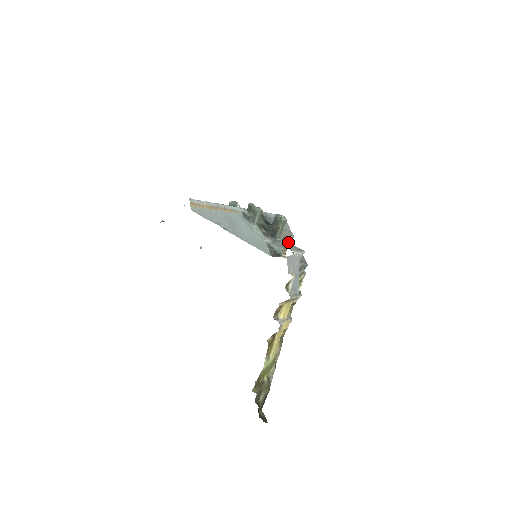
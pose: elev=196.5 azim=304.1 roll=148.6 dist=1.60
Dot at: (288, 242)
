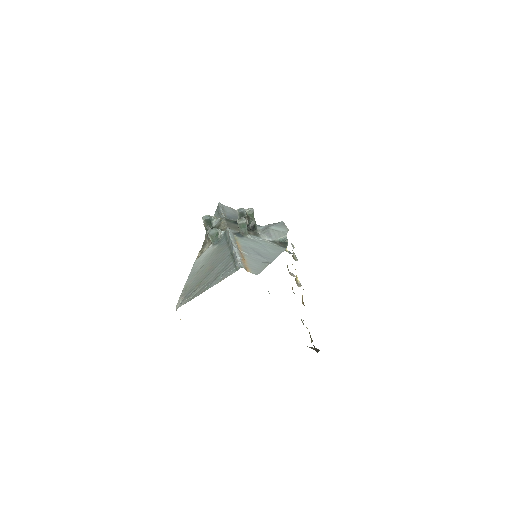
Dot at: occluded
